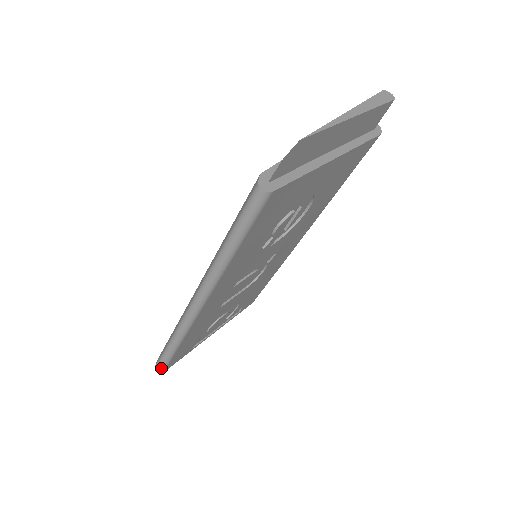
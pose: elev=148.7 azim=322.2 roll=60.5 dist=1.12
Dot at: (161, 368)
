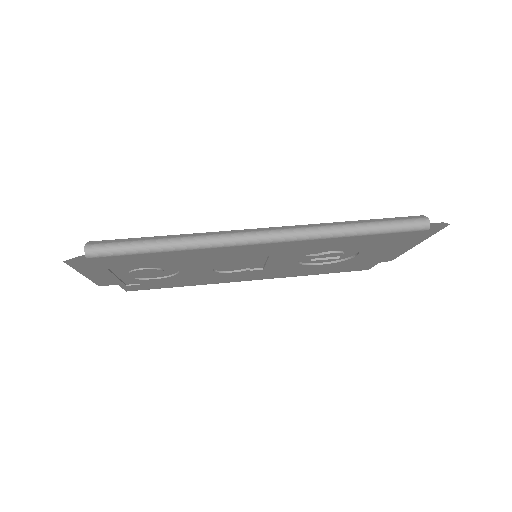
Dot at: (102, 252)
